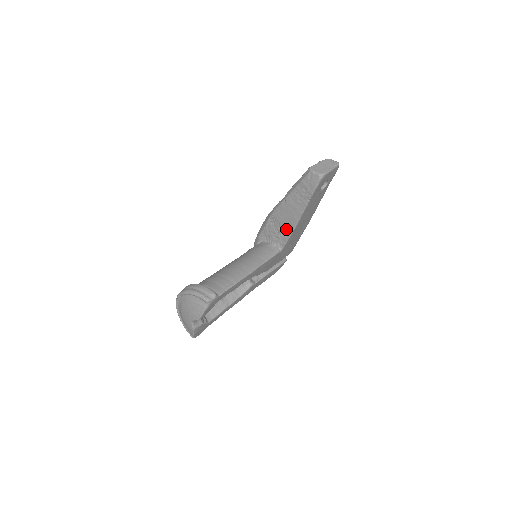
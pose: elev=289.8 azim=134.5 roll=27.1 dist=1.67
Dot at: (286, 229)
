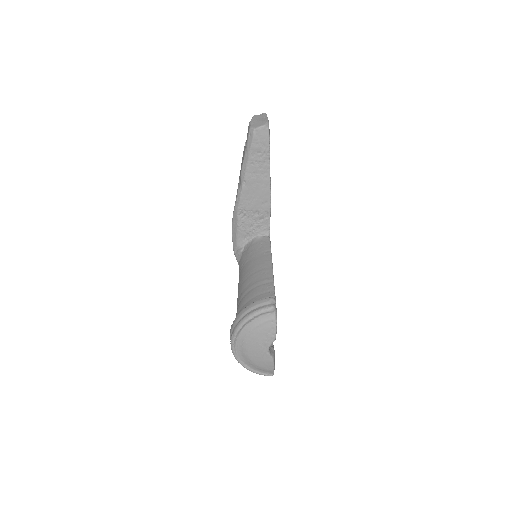
Dot at: (262, 210)
